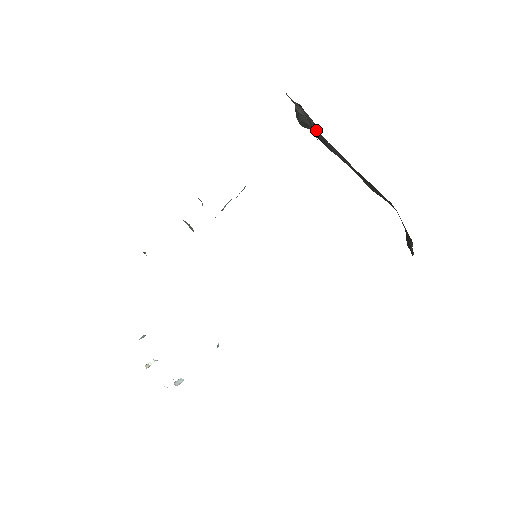
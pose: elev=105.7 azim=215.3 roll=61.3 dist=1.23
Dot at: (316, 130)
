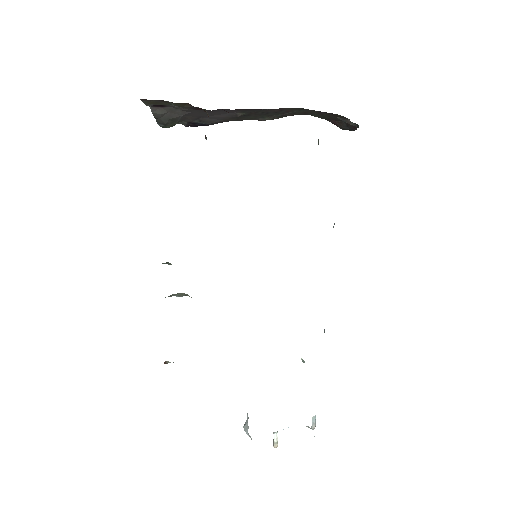
Dot at: (188, 114)
